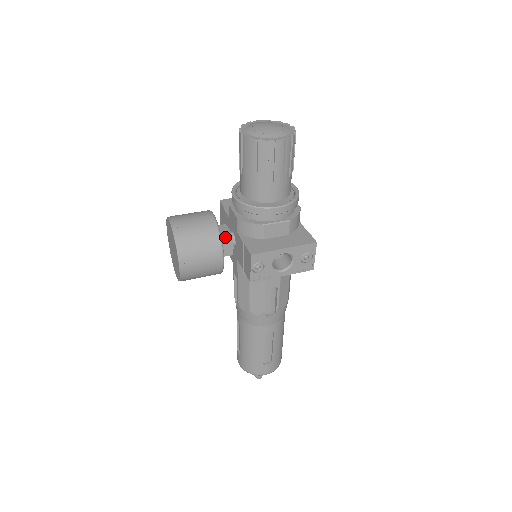
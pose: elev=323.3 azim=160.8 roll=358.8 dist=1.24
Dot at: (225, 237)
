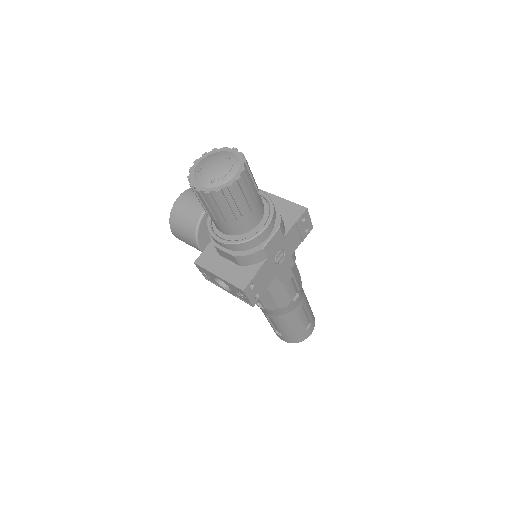
Dot at: occluded
